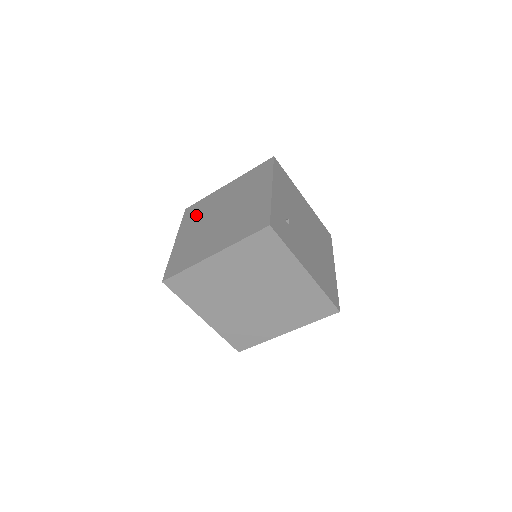
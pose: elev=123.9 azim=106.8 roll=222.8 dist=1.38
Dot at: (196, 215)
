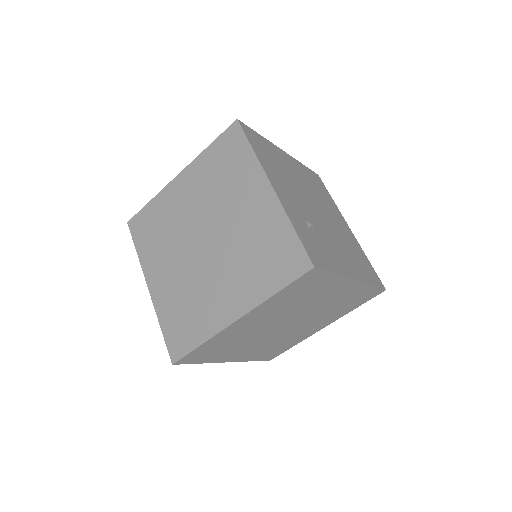
Dot at: (156, 237)
